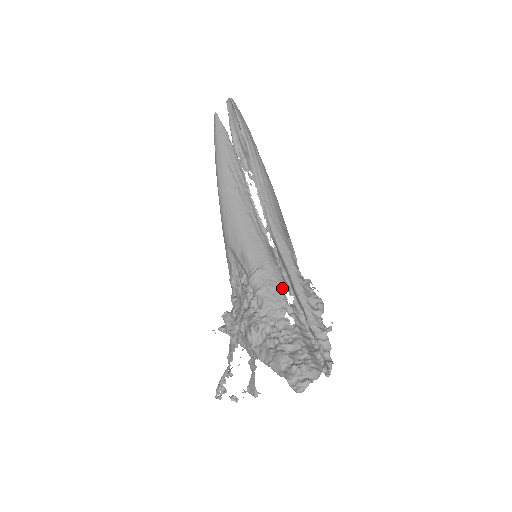
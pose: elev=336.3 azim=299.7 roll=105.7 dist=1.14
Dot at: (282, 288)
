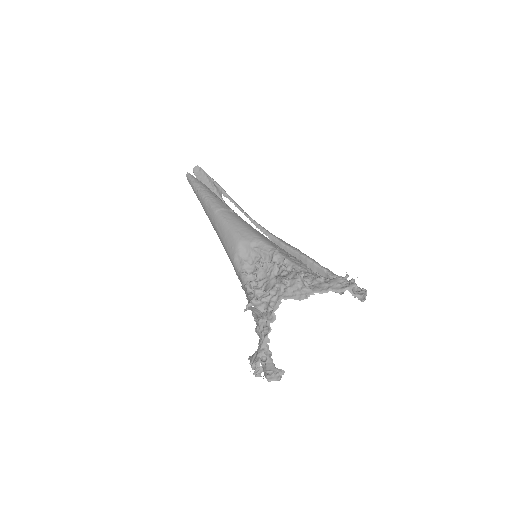
Dot at: (299, 260)
